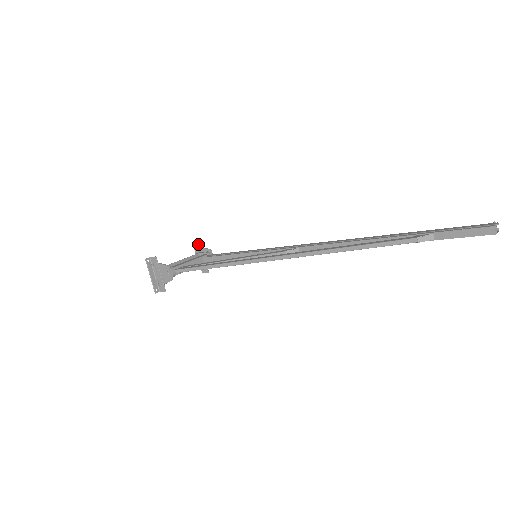
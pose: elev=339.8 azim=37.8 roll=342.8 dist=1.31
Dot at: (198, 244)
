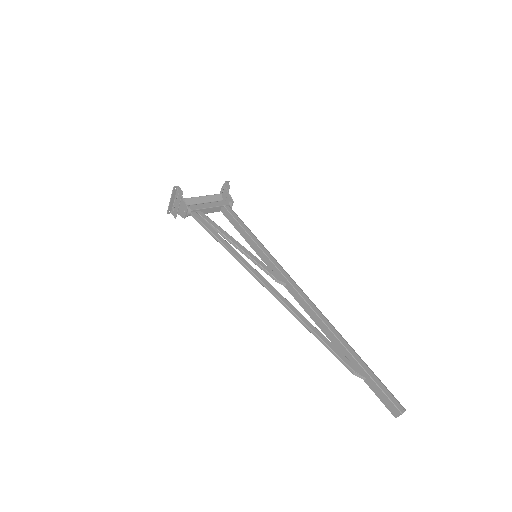
Dot at: (227, 186)
